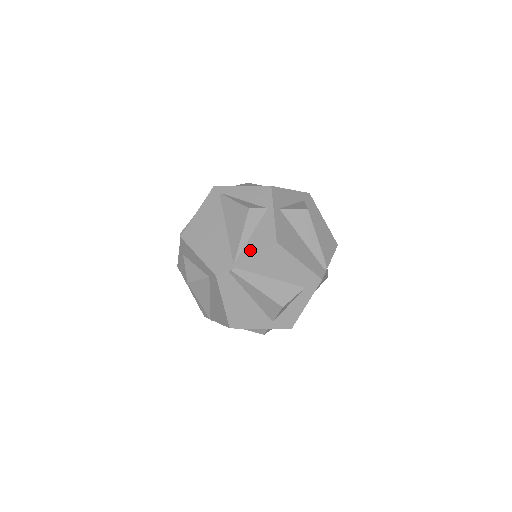
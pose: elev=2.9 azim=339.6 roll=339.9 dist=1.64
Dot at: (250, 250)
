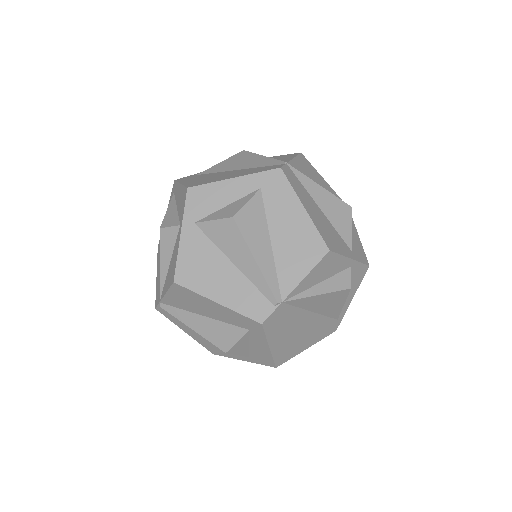
Dot at: (166, 285)
